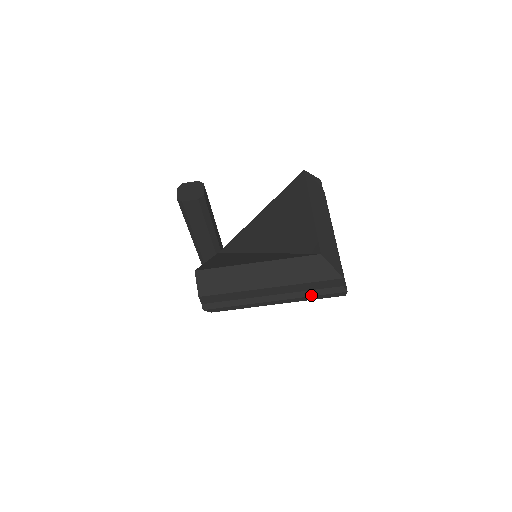
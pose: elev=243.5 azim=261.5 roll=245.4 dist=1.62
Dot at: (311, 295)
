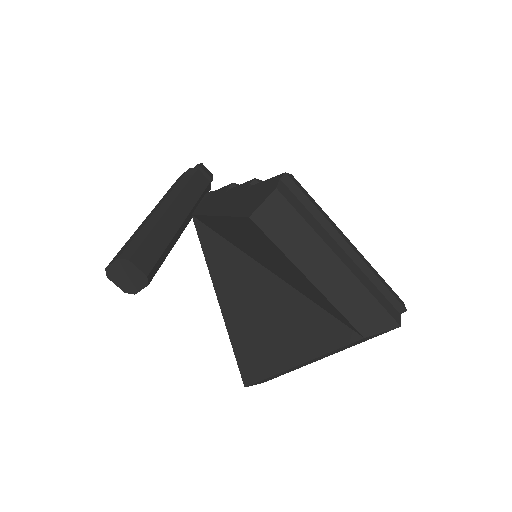
Dot at: occluded
